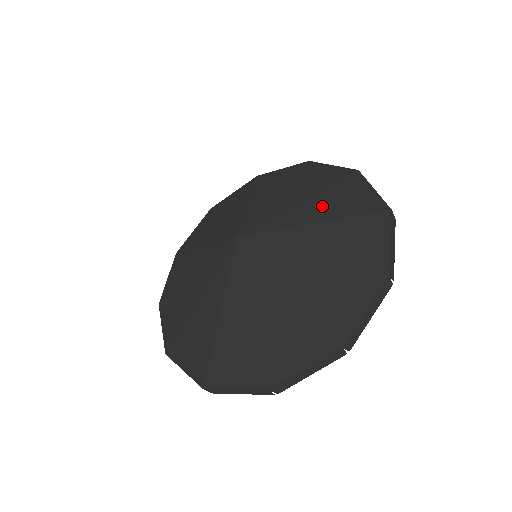
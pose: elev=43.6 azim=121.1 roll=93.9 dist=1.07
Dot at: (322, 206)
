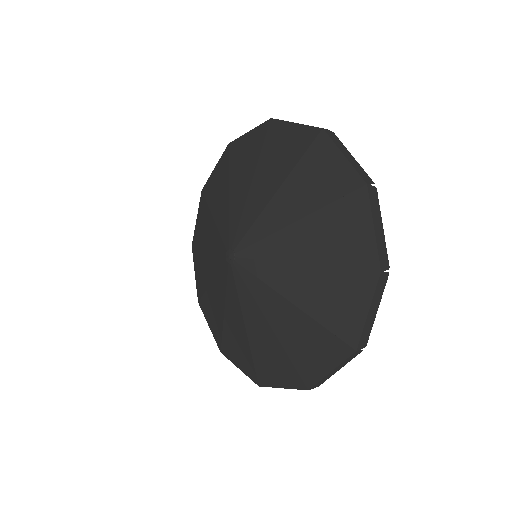
Dot at: (269, 174)
